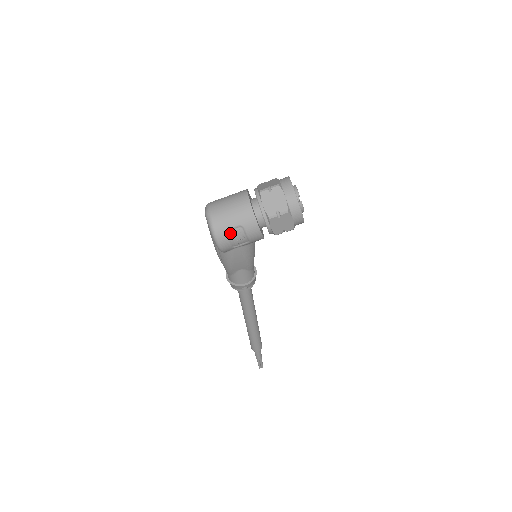
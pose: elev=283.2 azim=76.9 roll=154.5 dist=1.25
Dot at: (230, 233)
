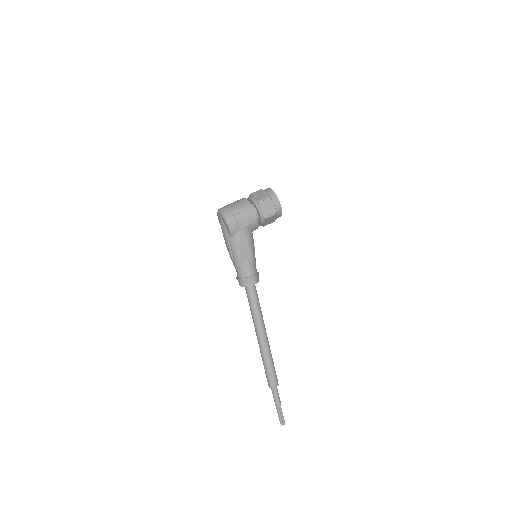
Dot at: (235, 215)
